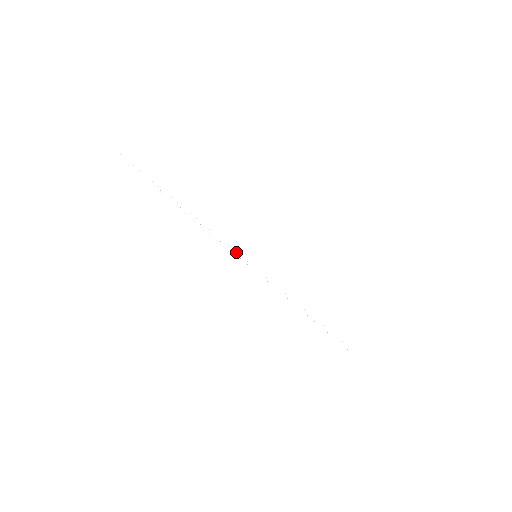
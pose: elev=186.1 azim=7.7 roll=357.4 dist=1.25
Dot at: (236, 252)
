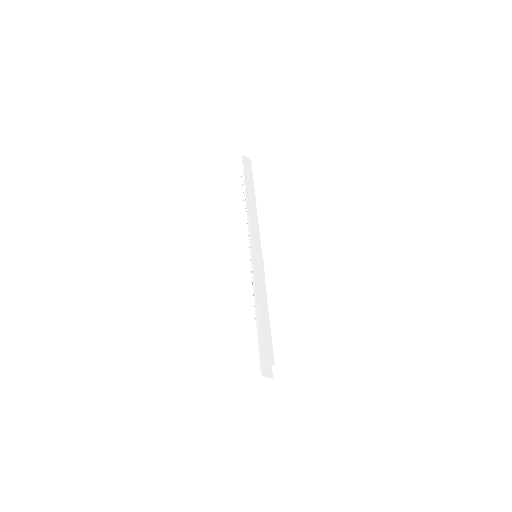
Dot at: (250, 242)
